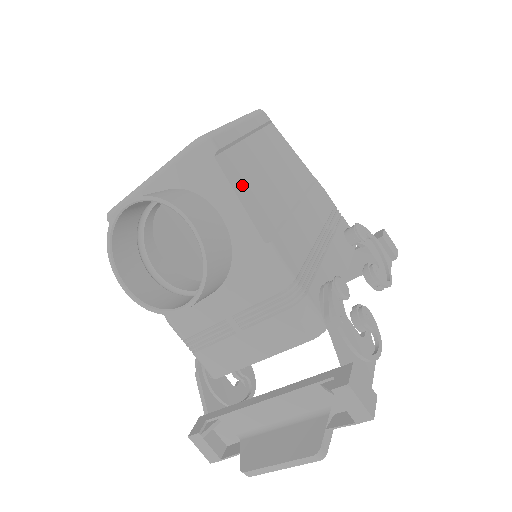
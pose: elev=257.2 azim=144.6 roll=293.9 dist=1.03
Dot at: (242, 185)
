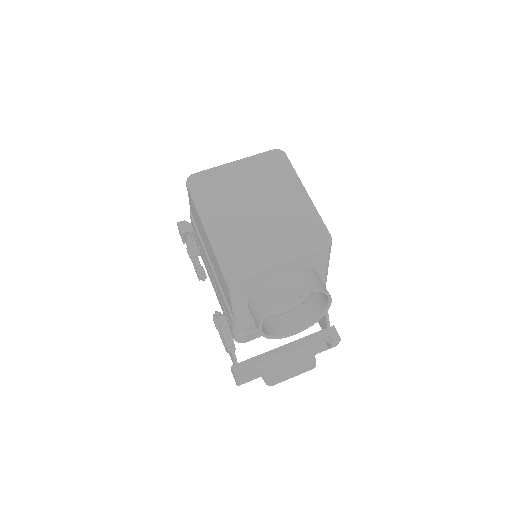
Dot at: occluded
